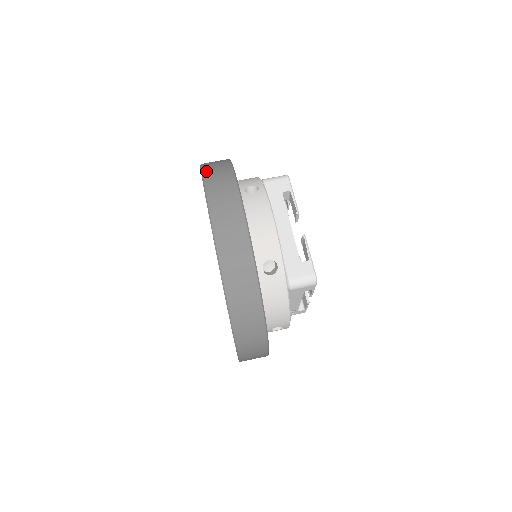
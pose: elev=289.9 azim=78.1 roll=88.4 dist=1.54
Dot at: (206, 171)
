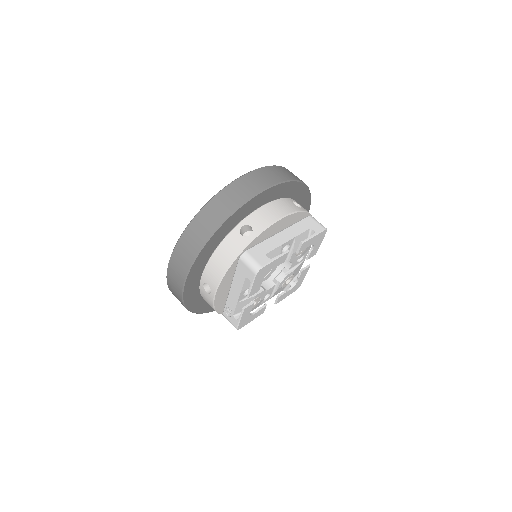
Dot at: occluded
